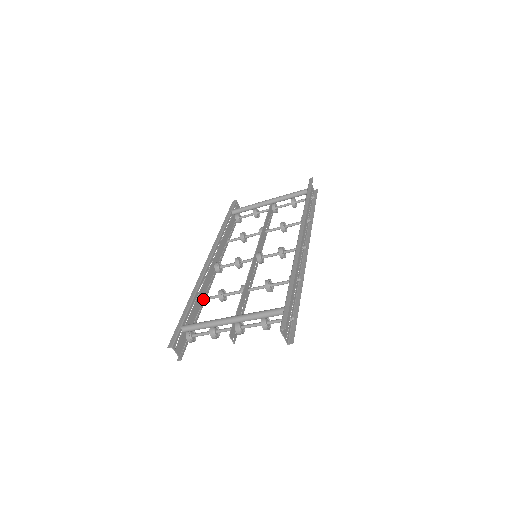
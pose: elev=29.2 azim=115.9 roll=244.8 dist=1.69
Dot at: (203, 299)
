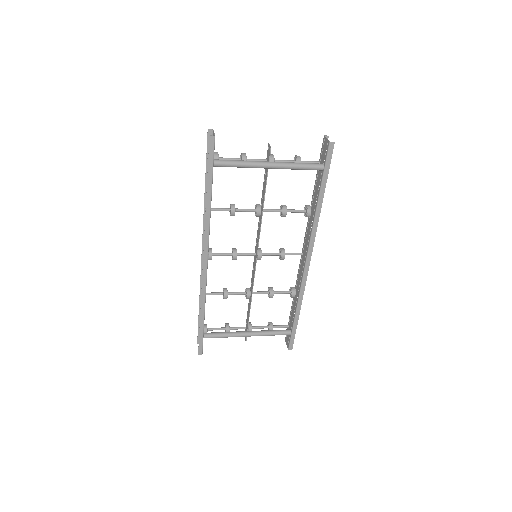
Dot at: occluded
